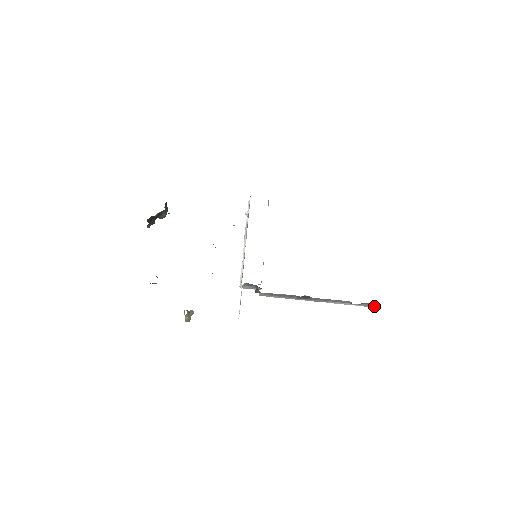
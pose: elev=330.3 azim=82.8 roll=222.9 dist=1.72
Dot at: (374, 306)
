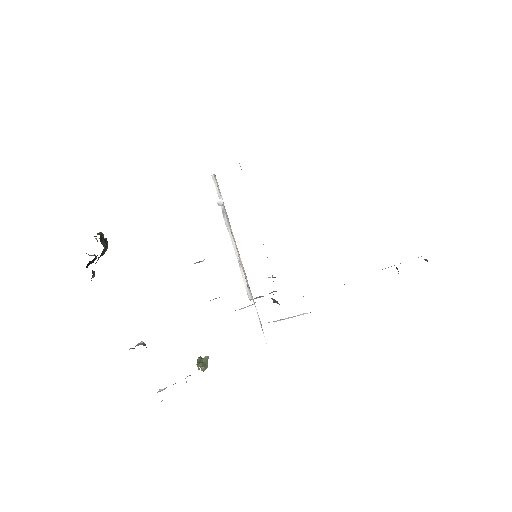
Dot at: occluded
